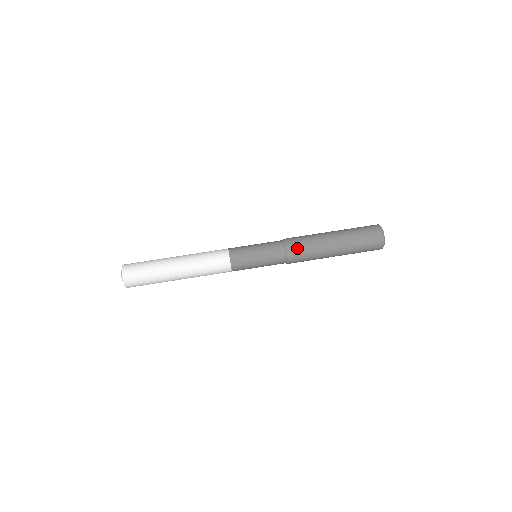
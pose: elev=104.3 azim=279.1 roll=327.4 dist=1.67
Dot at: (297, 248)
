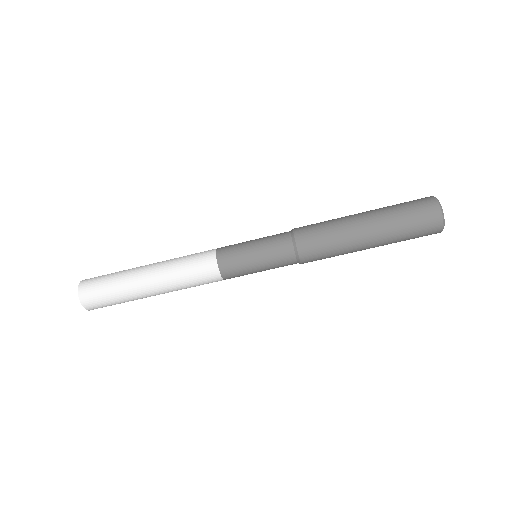
Dot at: (311, 242)
